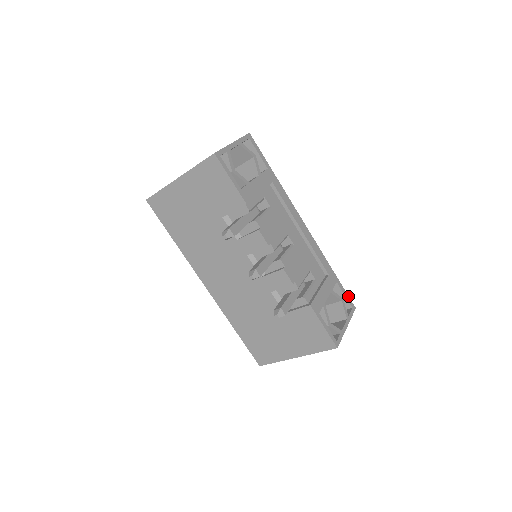
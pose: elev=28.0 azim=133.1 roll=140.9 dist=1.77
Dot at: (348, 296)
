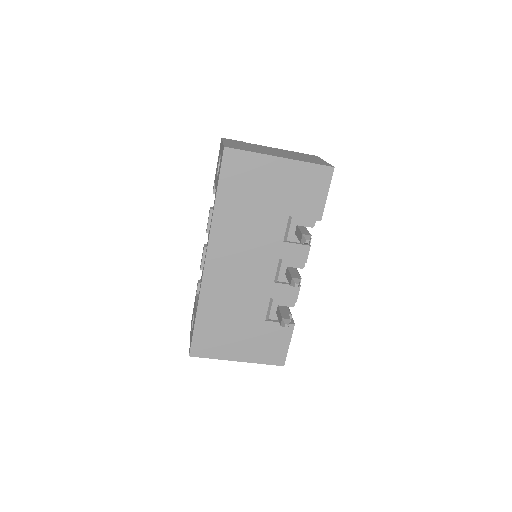
Dot at: occluded
